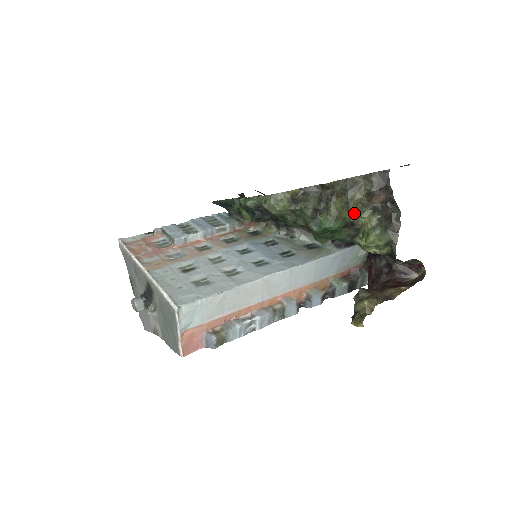
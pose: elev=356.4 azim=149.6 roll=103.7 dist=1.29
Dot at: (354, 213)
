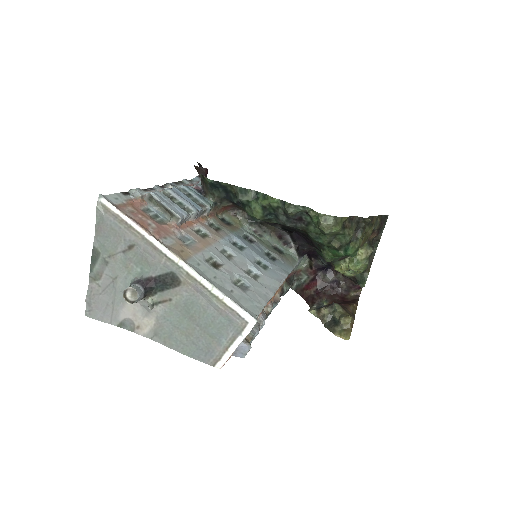
Dot at: (361, 244)
